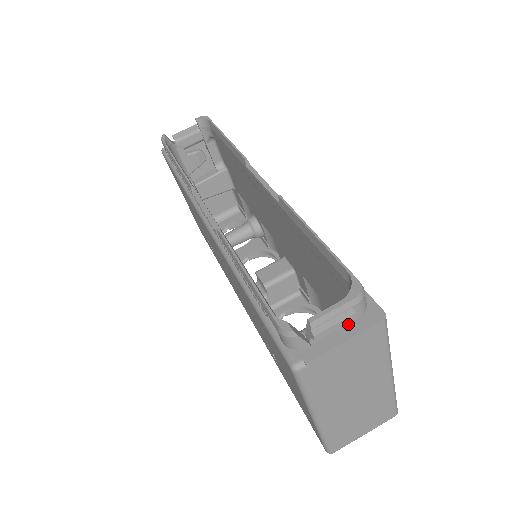
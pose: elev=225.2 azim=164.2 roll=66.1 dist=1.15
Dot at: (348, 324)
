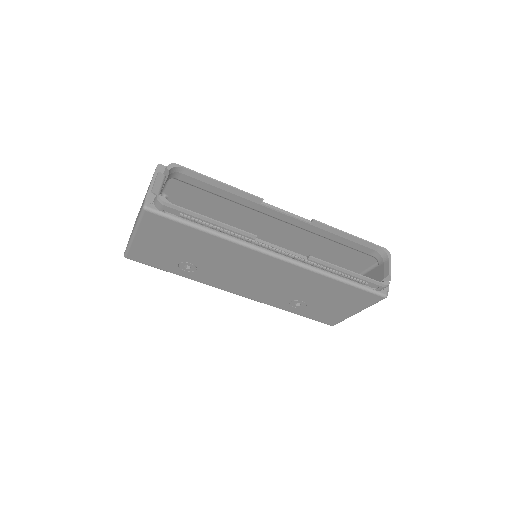
Dot at: occluded
